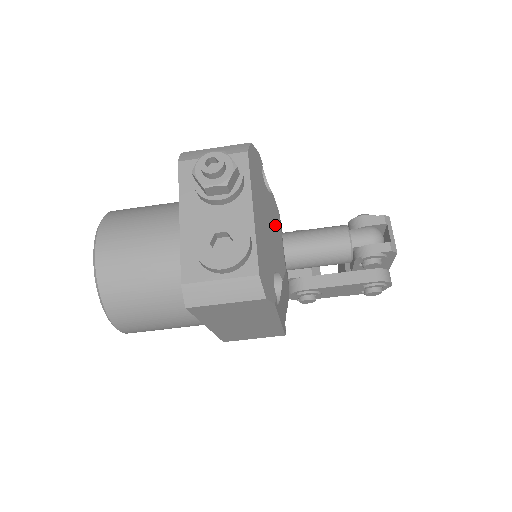
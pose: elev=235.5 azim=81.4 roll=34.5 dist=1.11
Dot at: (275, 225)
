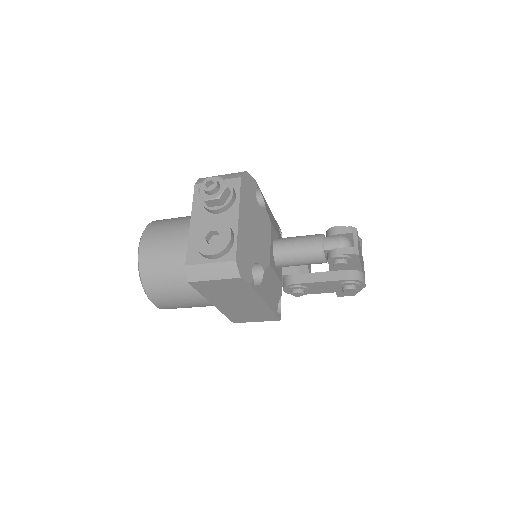
Dot at: (264, 231)
